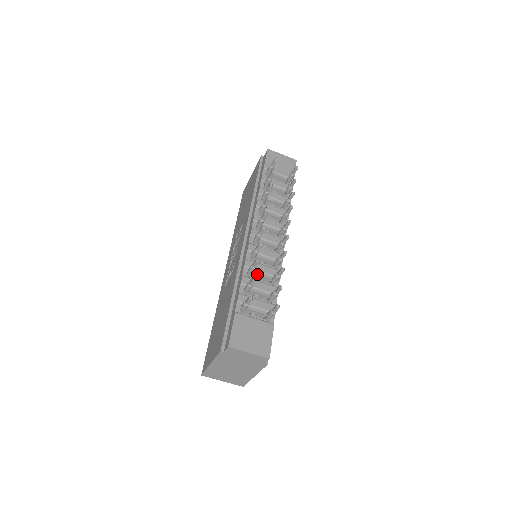
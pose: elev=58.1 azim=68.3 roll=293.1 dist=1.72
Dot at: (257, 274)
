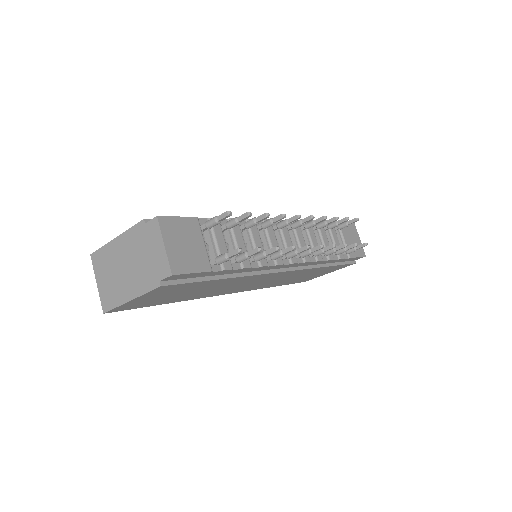
Dot at: (248, 238)
